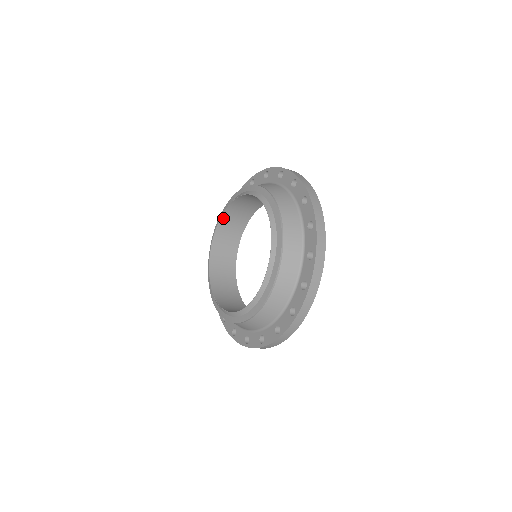
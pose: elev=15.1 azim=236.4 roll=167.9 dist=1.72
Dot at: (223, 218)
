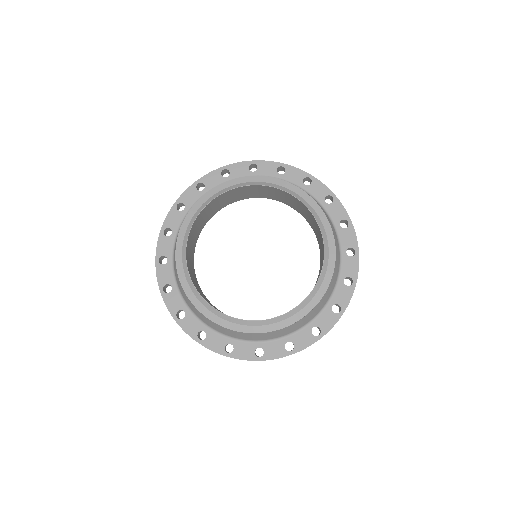
Dot at: (192, 228)
